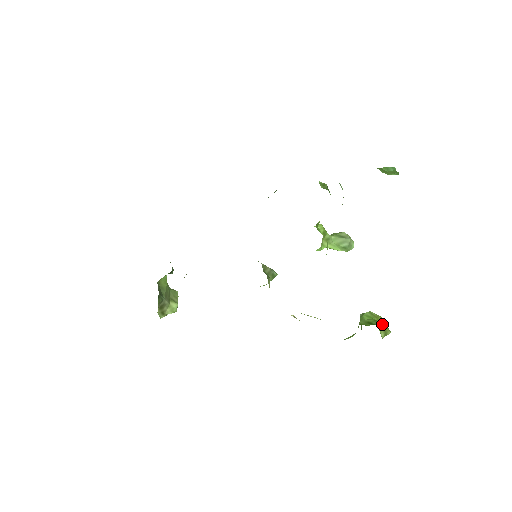
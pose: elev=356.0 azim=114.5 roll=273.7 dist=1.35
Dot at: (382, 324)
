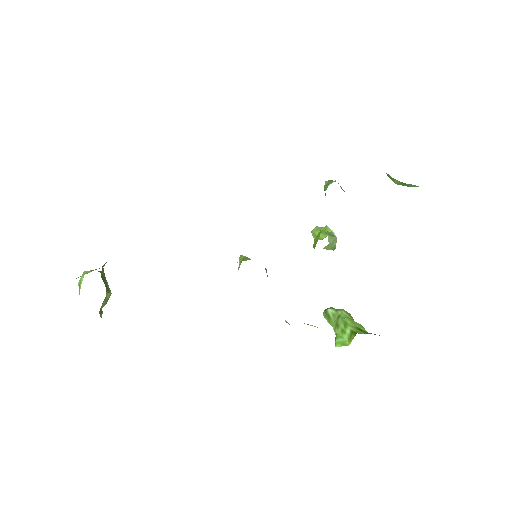
Dot at: occluded
